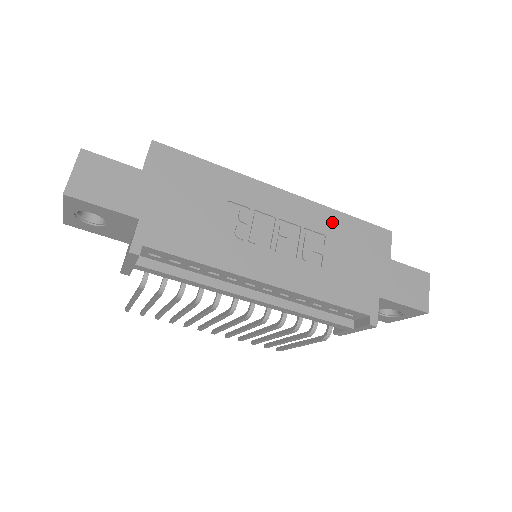
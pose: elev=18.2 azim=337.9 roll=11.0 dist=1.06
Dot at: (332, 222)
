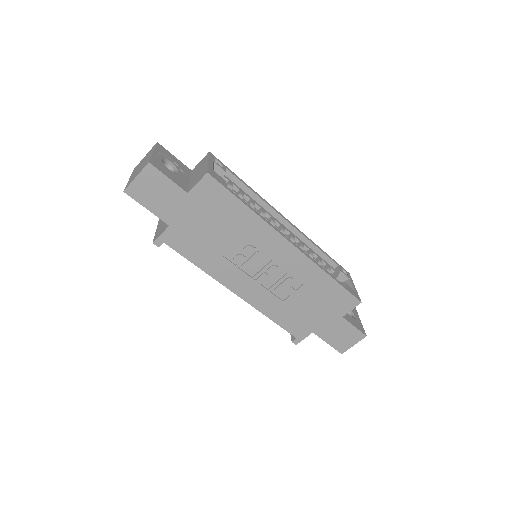
Dot at: (316, 279)
